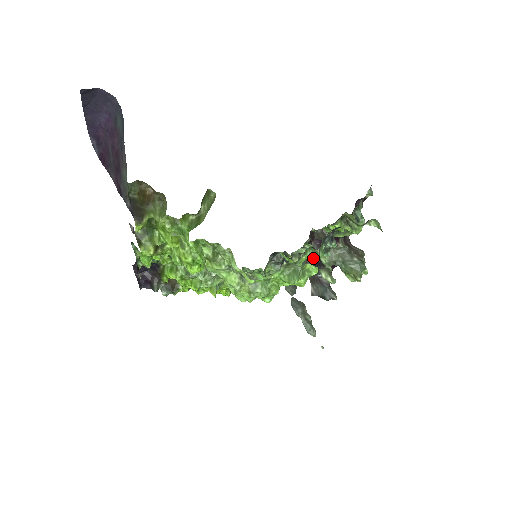
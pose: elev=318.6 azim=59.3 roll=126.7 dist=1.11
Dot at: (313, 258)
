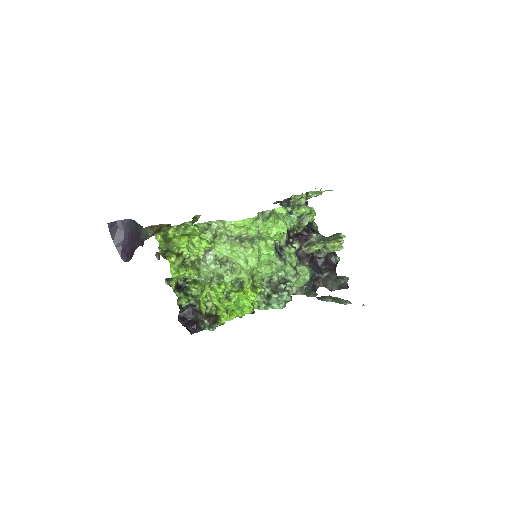
Dot at: (307, 259)
